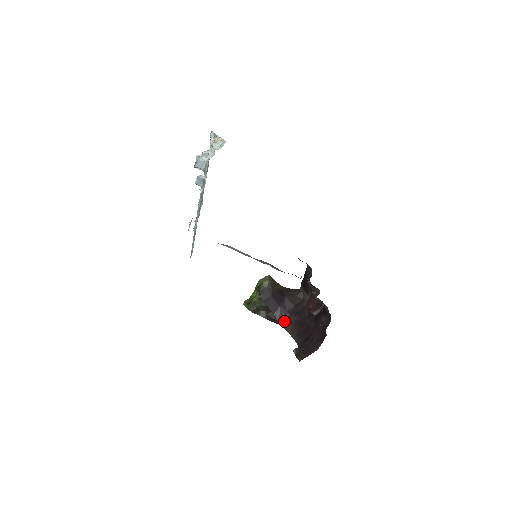
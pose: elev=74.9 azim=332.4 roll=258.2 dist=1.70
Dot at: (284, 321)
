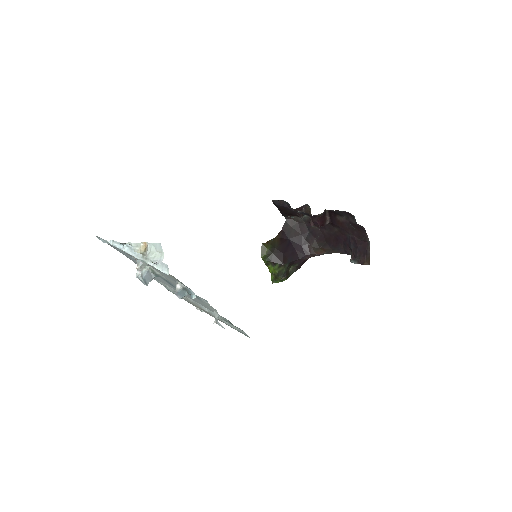
Dot at: (311, 253)
